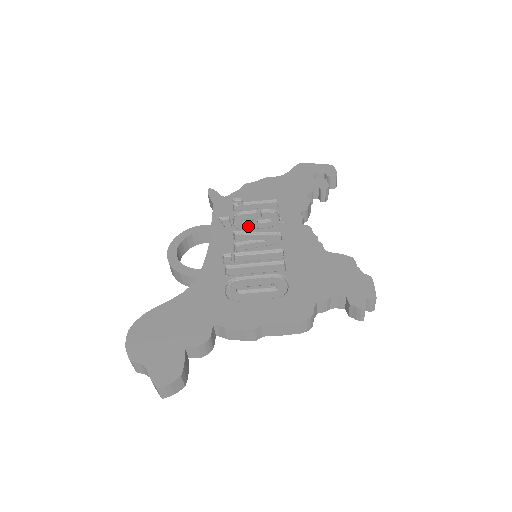
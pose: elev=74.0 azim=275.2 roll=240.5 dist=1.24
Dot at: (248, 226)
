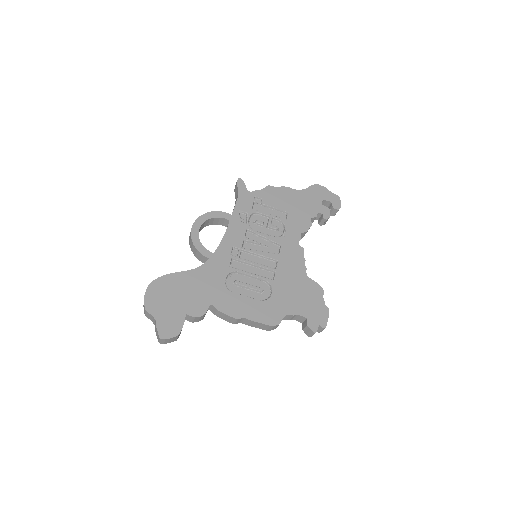
Dot at: (259, 228)
